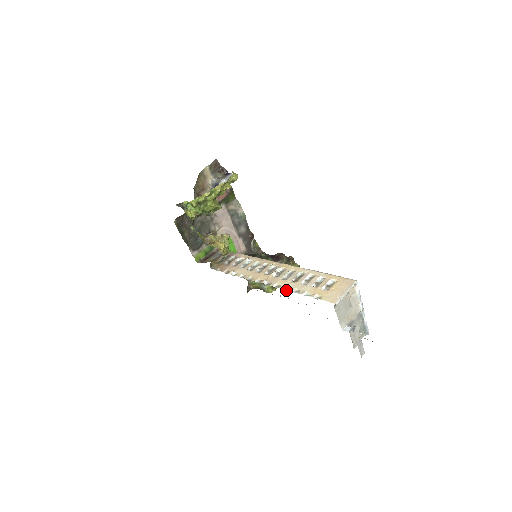
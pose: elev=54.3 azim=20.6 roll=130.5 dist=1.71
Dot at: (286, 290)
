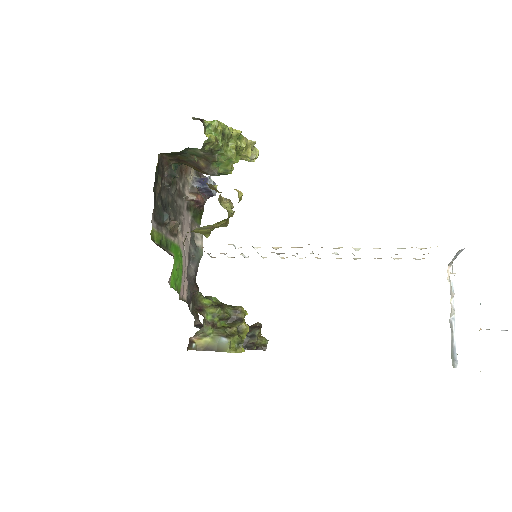
Dot at: occluded
